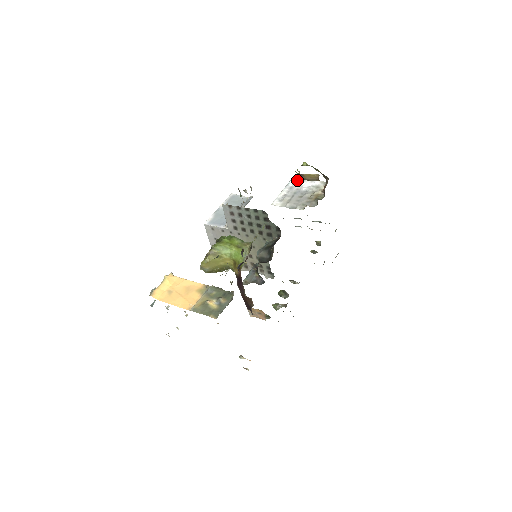
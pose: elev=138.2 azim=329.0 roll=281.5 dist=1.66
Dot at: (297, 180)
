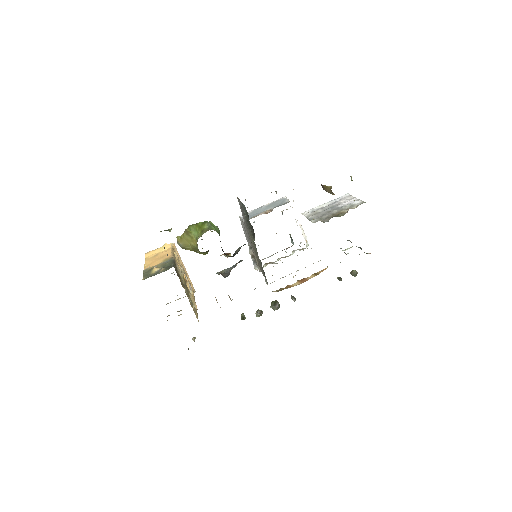
Dot at: (348, 196)
